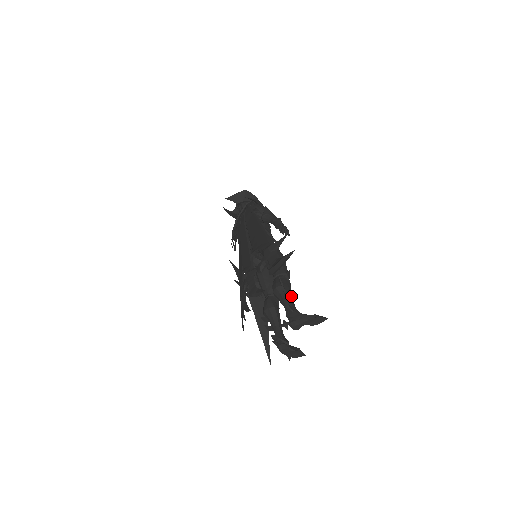
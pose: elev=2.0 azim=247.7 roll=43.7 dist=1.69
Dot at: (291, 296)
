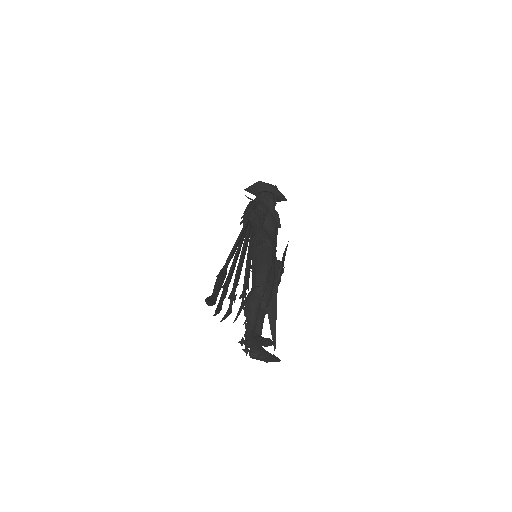
Dot at: (254, 313)
